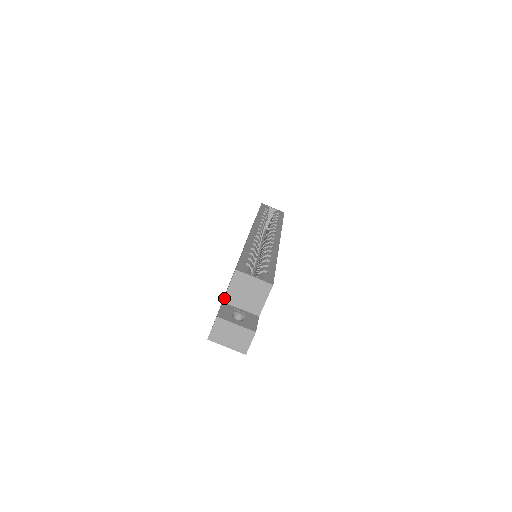
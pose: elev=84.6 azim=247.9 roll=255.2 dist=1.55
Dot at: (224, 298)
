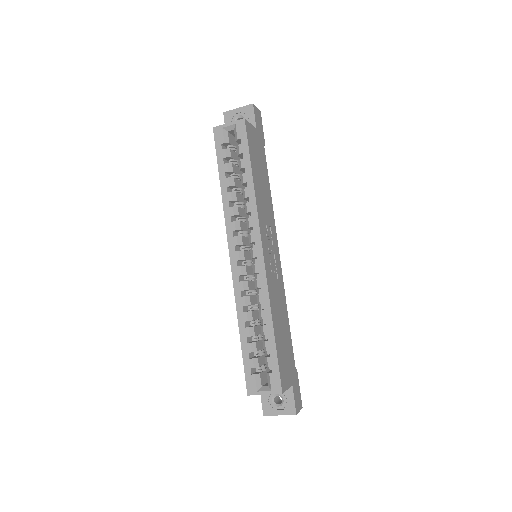
Dot at: occluded
